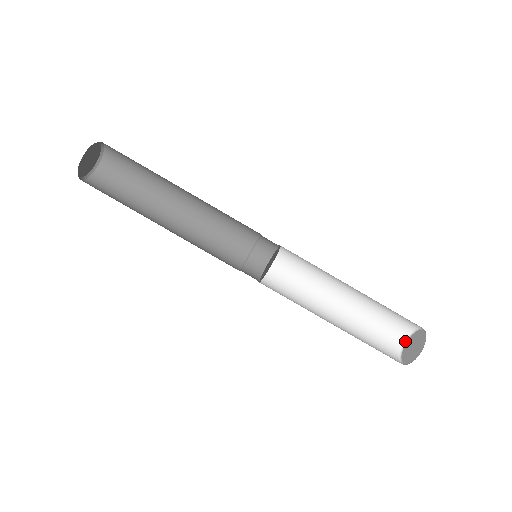
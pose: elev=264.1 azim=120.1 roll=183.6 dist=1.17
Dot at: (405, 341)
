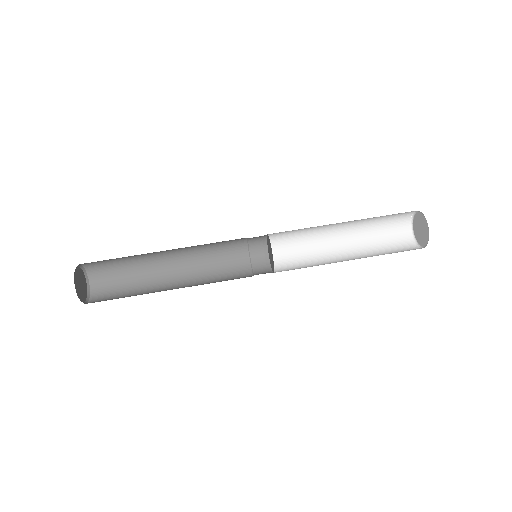
Dot at: (416, 244)
